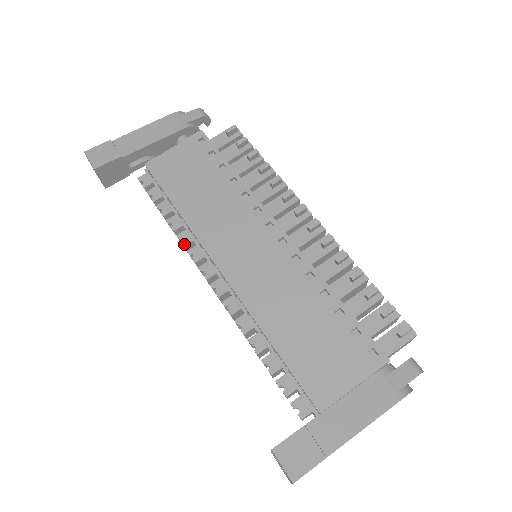
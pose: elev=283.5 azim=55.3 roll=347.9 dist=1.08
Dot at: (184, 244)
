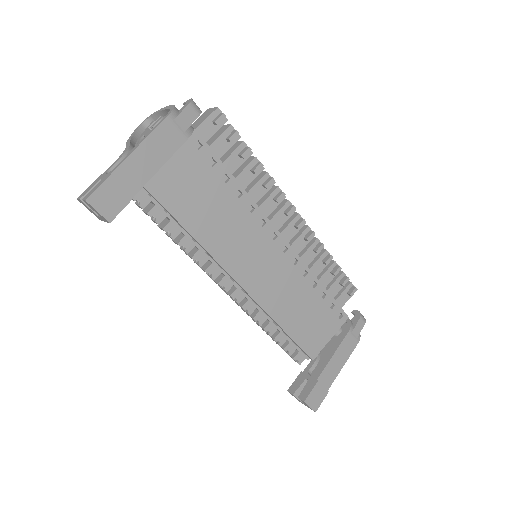
Dot at: (201, 265)
